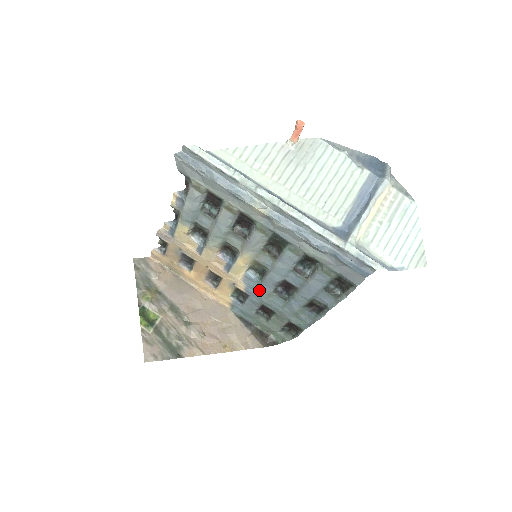
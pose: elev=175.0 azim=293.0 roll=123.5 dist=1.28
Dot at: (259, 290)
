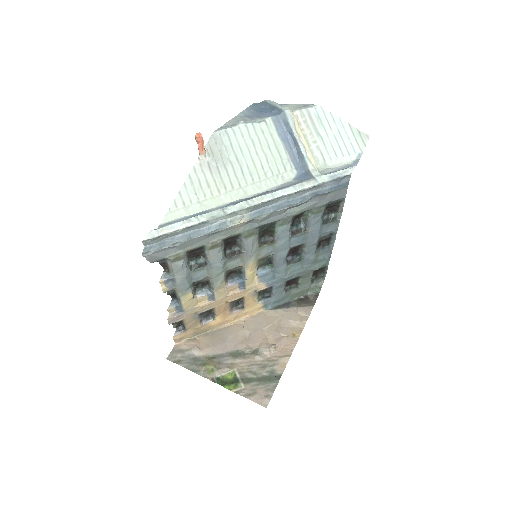
Dot at: (277, 275)
